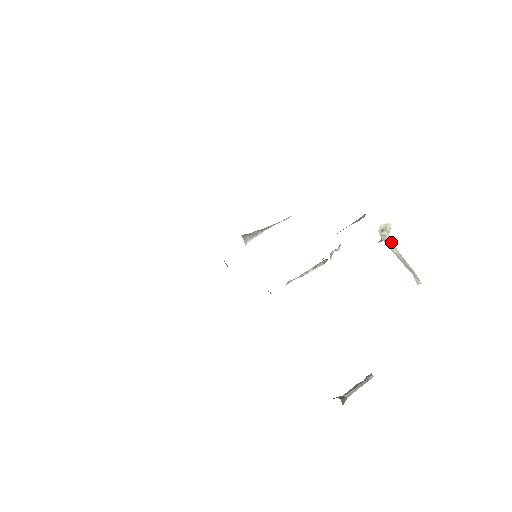
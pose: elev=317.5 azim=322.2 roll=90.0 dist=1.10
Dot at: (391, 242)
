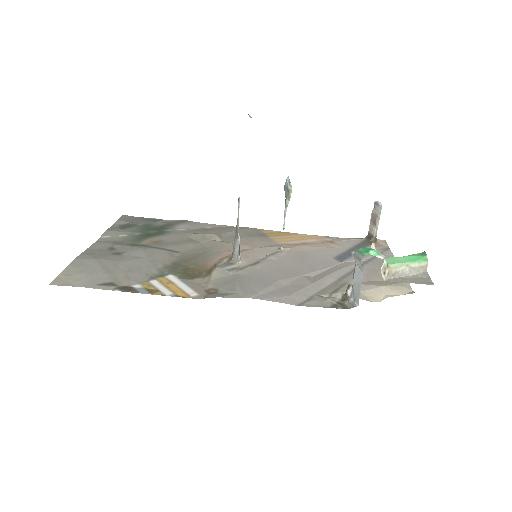
Dot at: (393, 267)
